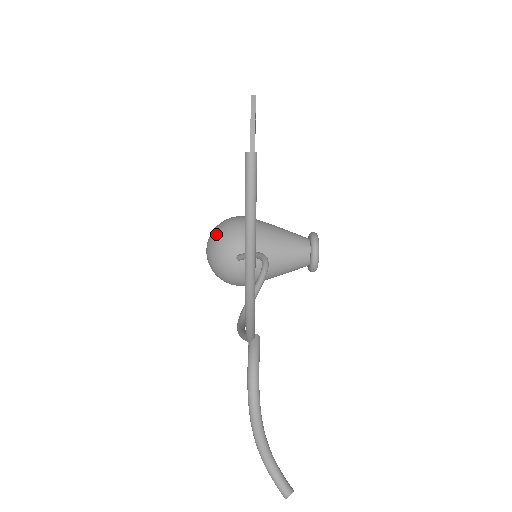
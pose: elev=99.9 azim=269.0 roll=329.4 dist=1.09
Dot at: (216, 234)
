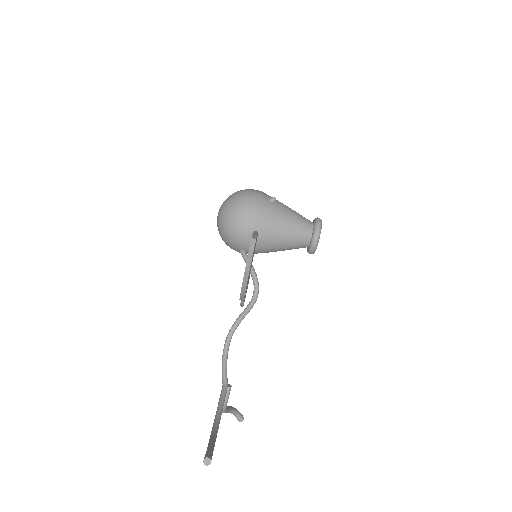
Dot at: (224, 224)
